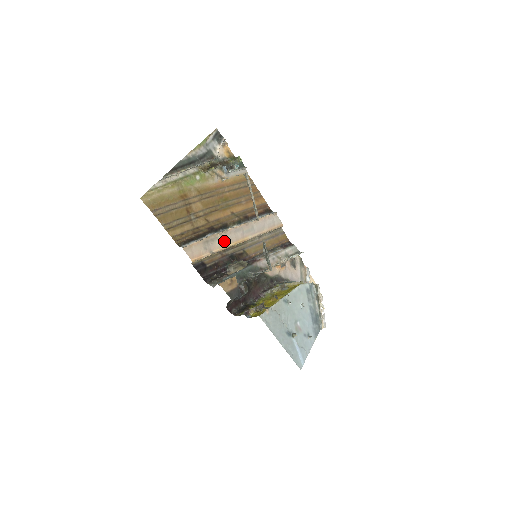
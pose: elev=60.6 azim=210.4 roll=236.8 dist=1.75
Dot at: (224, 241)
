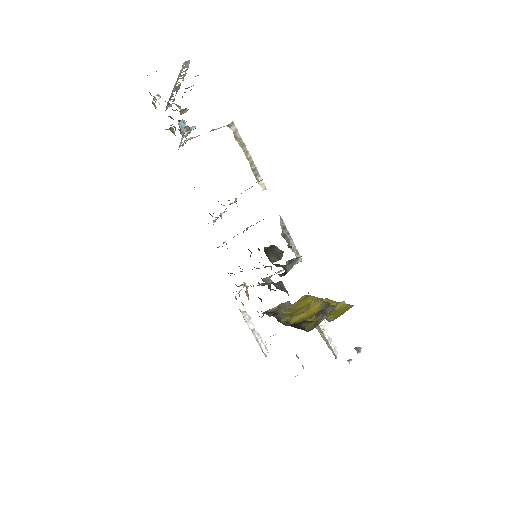
Dot at: occluded
